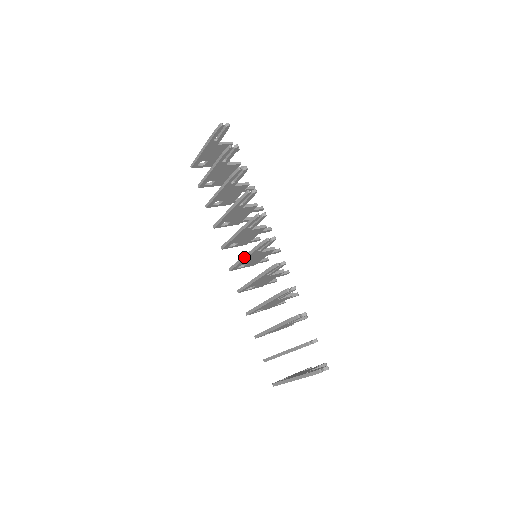
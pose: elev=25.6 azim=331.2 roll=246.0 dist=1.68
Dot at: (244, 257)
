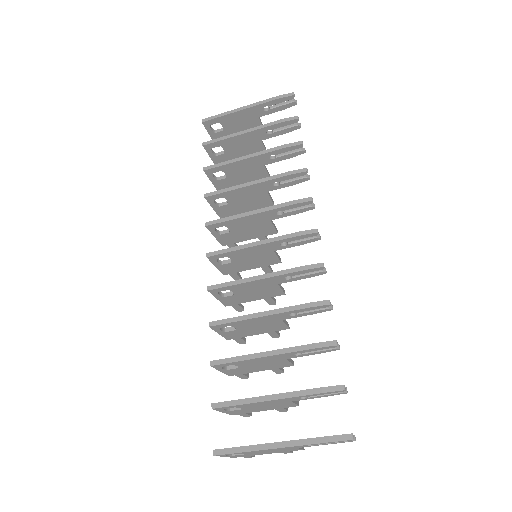
Dot at: (254, 243)
